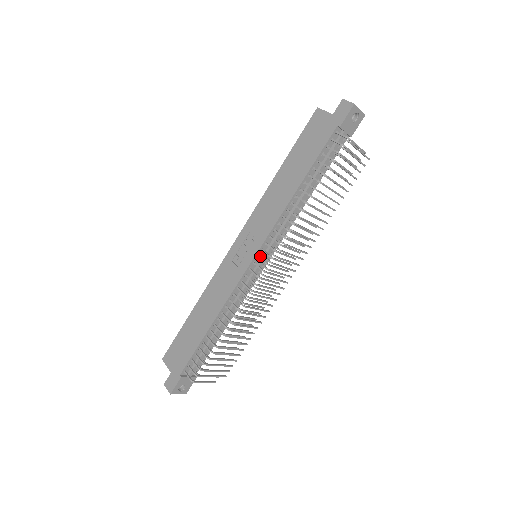
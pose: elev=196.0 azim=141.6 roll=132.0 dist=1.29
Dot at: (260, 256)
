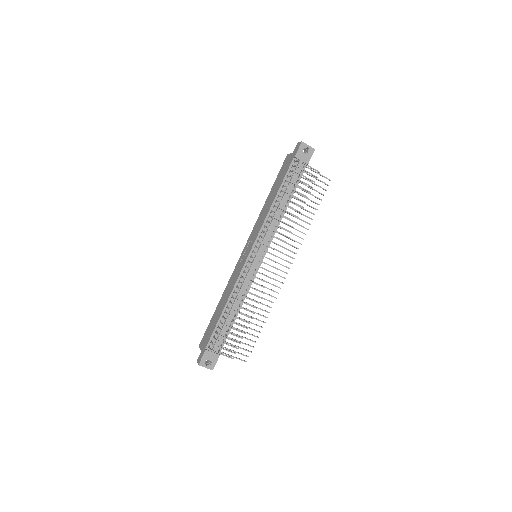
Dot at: occluded
